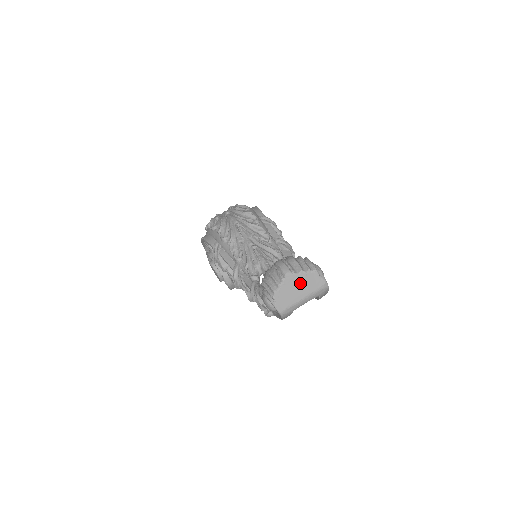
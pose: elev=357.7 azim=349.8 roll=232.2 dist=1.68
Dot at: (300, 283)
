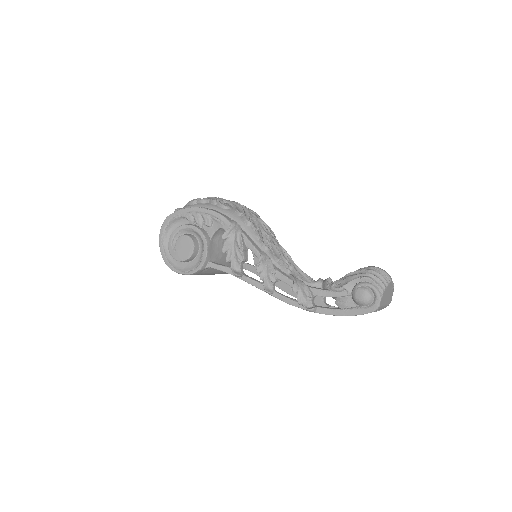
Dot at: (390, 291)
